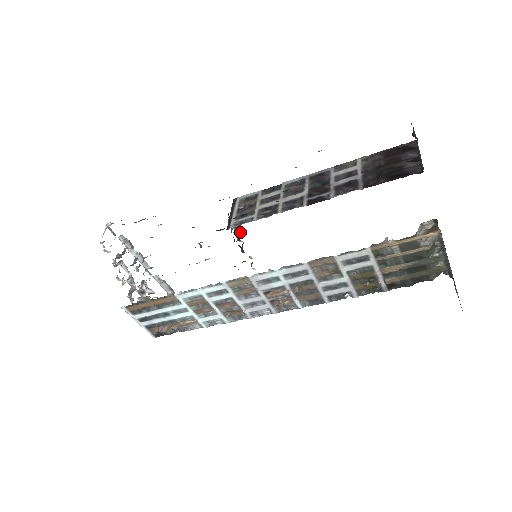
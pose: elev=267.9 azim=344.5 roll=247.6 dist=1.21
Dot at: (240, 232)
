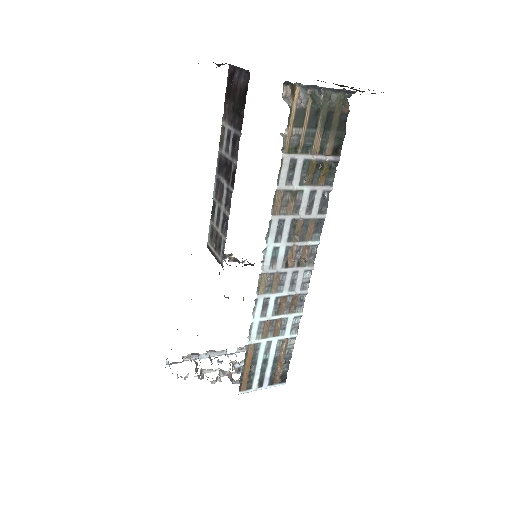
Dot at: (235, 258)
